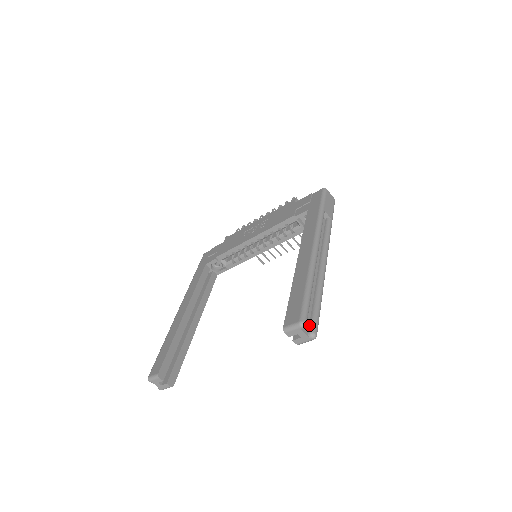
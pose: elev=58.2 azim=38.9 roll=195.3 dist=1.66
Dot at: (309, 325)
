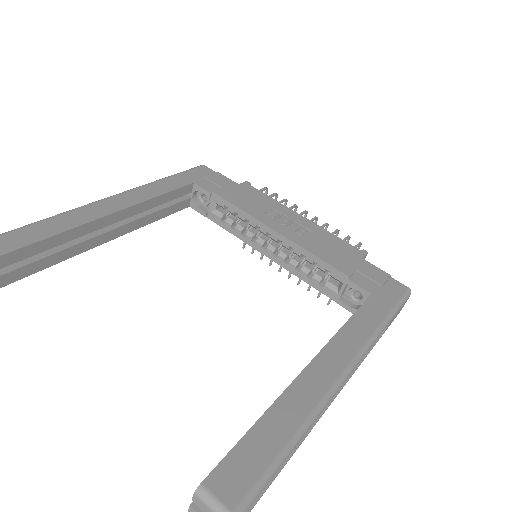
Dot at: occluded
